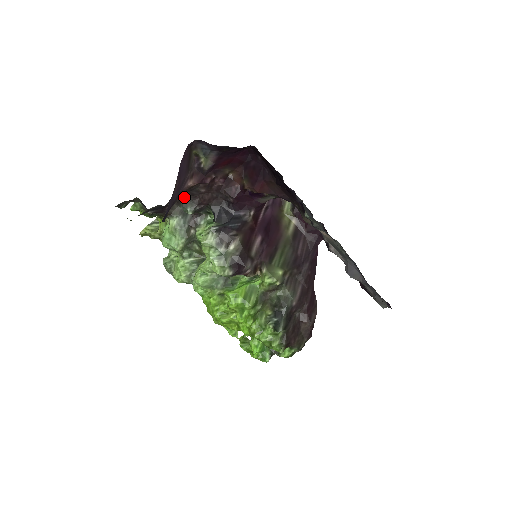
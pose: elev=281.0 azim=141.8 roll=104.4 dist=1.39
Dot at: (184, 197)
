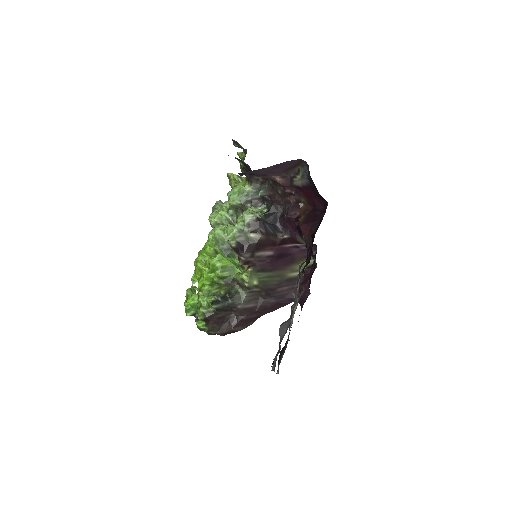
Dot at: (268, 183)
